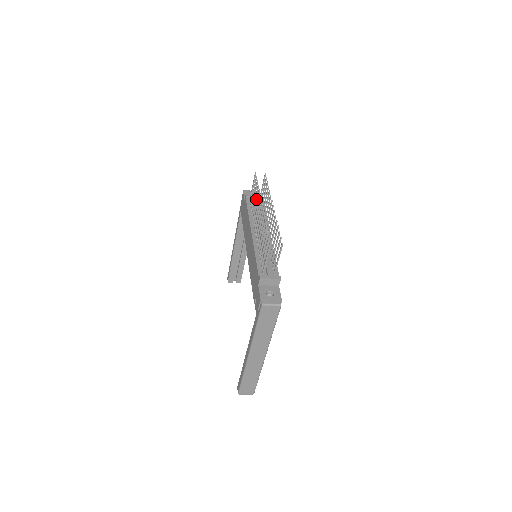
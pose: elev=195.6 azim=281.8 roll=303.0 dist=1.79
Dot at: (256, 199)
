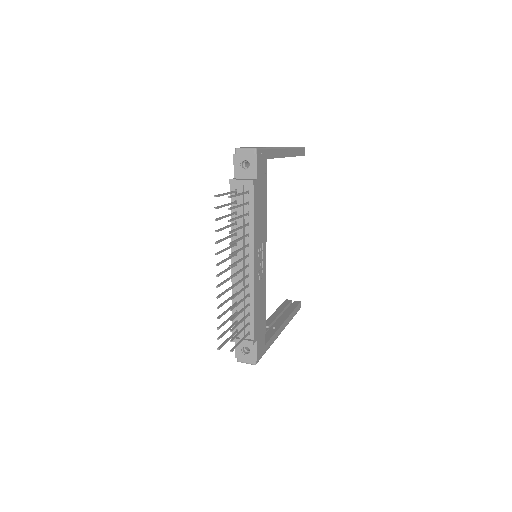
Dot at: occluded
